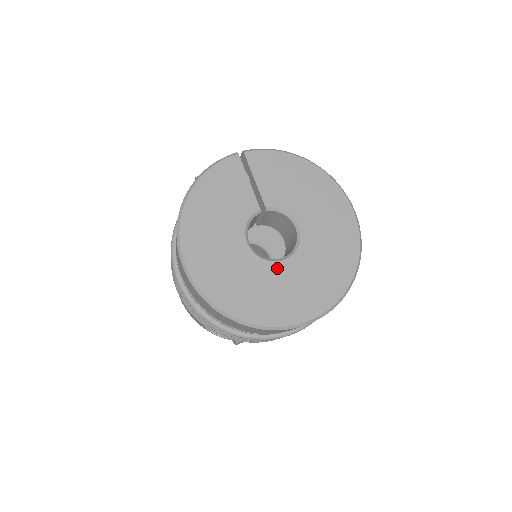
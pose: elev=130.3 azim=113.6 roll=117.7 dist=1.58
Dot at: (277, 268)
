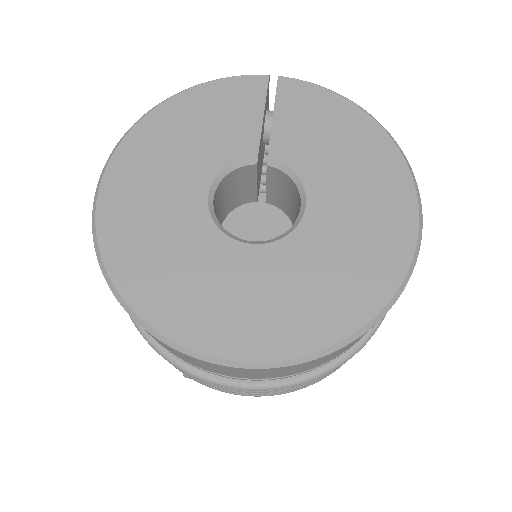
Dot at: (233, 251)
